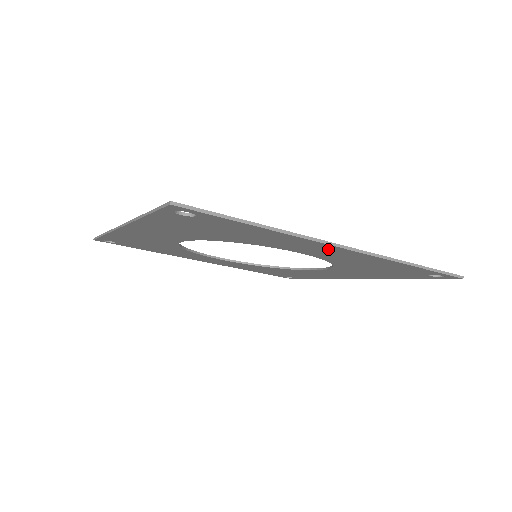
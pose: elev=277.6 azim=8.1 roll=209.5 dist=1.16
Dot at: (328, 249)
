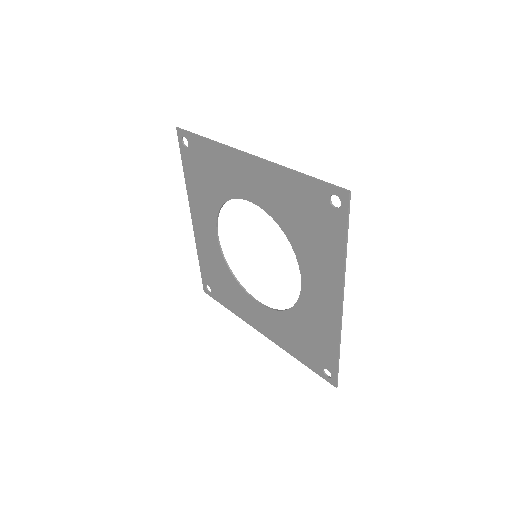
Dot at: (247, 167)
